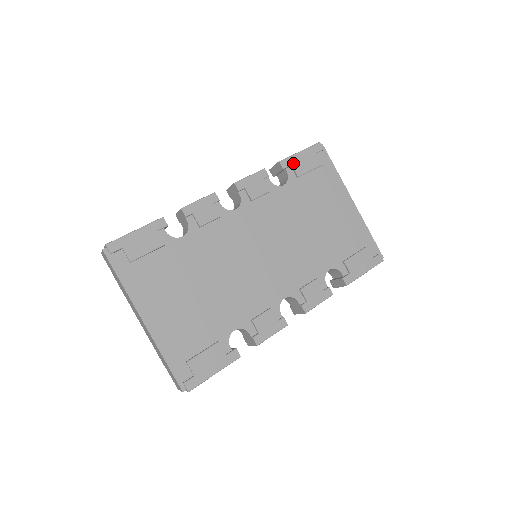
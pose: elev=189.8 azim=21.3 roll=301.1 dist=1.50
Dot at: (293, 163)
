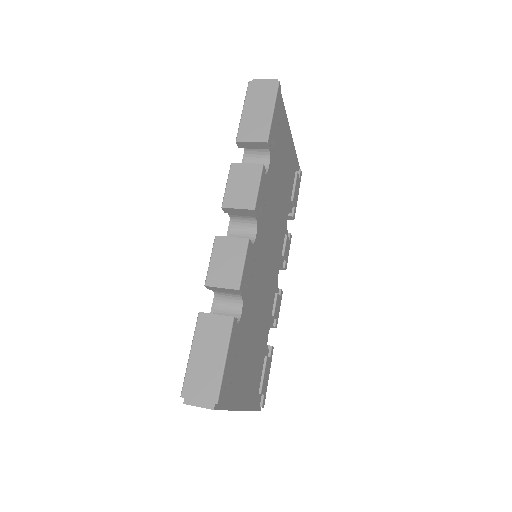
Dot at: (273, 133)
